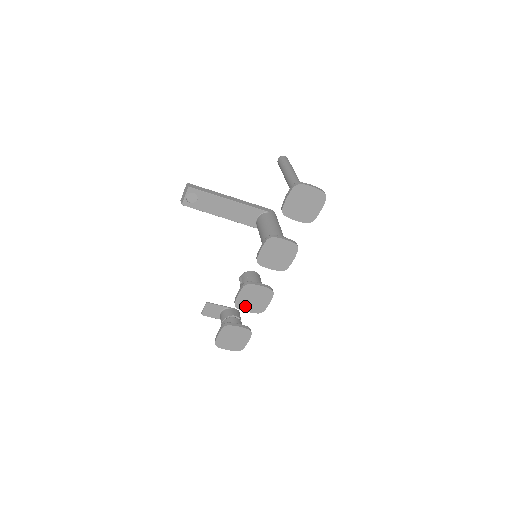
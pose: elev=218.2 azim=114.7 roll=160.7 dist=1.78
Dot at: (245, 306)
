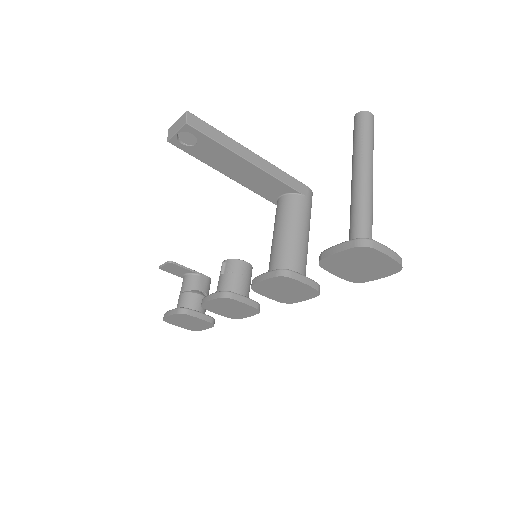
Dot at: (215, 309)
